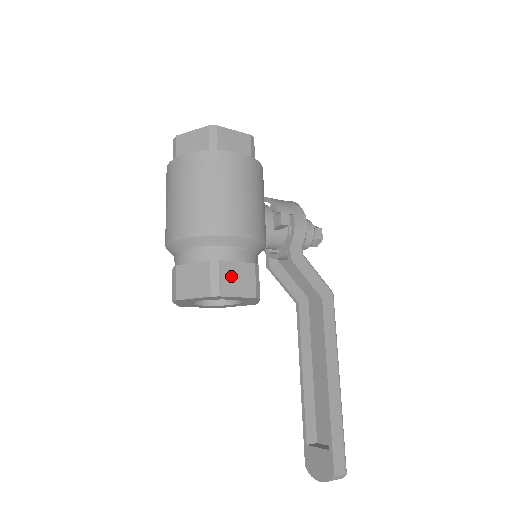
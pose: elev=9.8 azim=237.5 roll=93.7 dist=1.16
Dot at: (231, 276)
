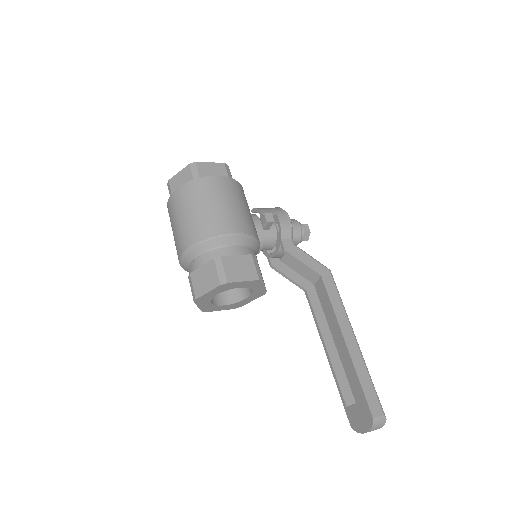
Dot at: (234, 267)
